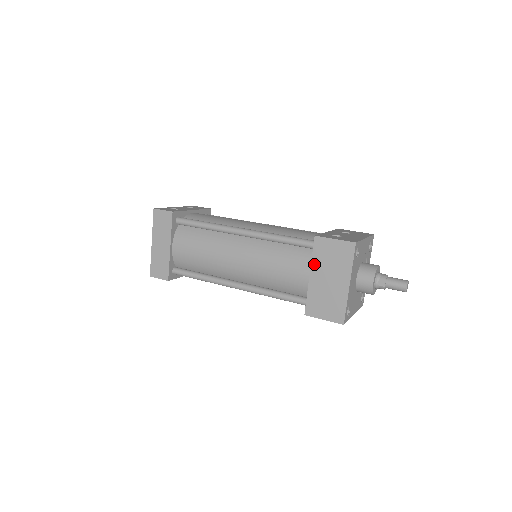
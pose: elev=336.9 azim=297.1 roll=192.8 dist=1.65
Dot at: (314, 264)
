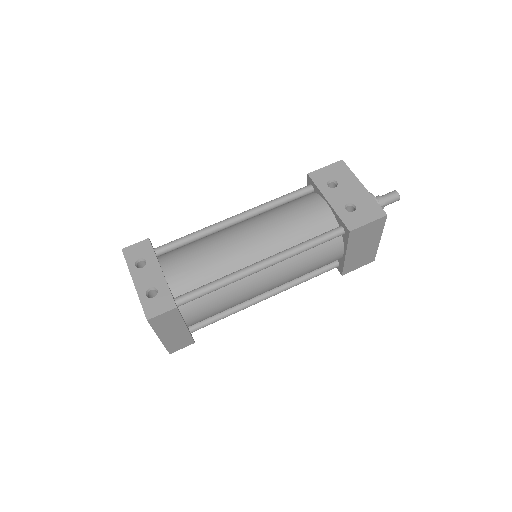
Dot at: (350, 247)
